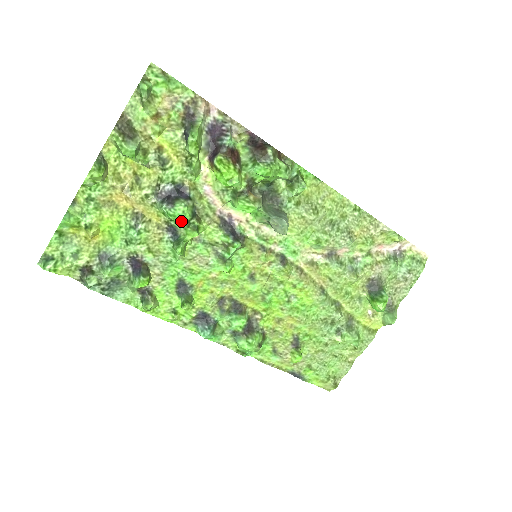
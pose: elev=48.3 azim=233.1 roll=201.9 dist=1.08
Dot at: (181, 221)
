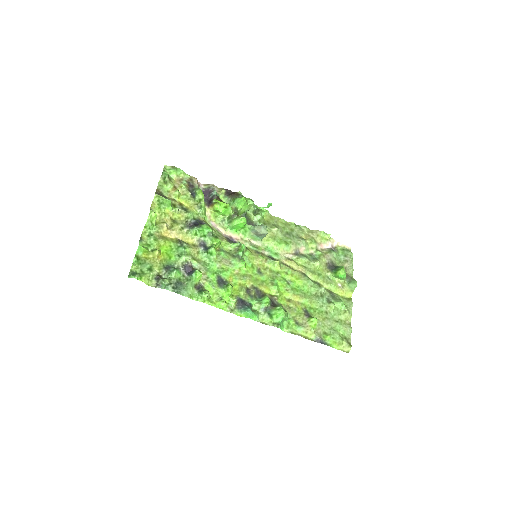
Dot at: (207, 234)
